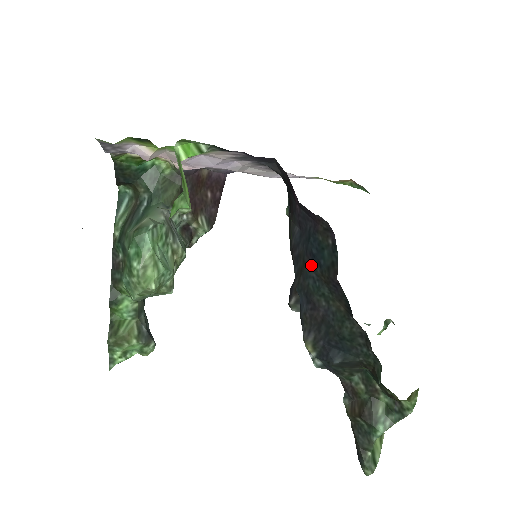
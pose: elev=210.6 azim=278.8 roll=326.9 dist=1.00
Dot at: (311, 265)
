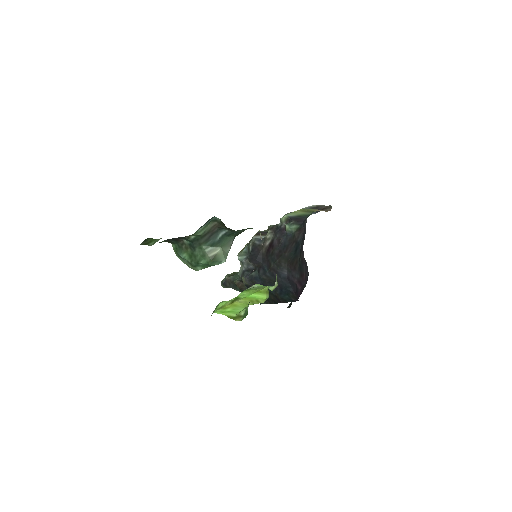
Dot at: (277, 288)
